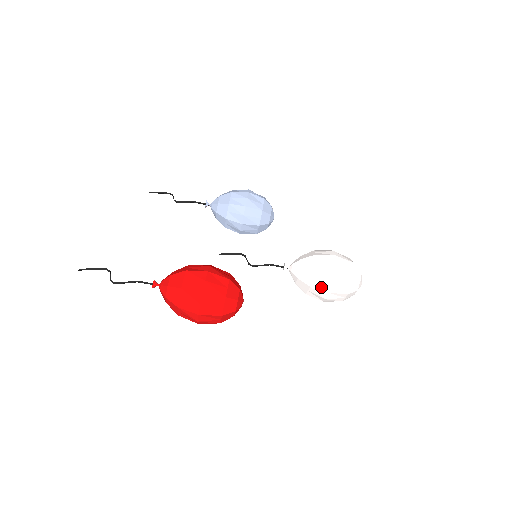
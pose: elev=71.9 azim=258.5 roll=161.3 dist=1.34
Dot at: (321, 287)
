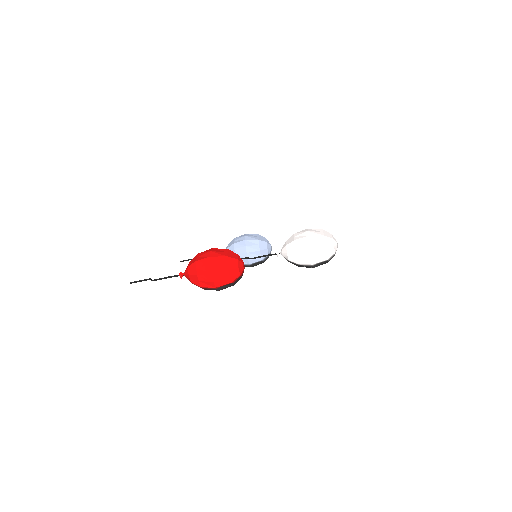
Dot at: (304, 250)
